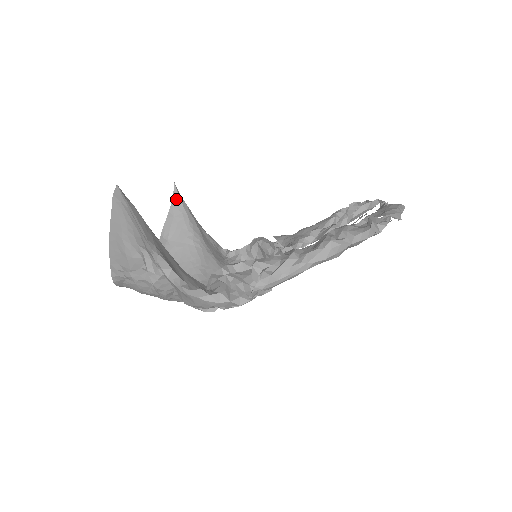
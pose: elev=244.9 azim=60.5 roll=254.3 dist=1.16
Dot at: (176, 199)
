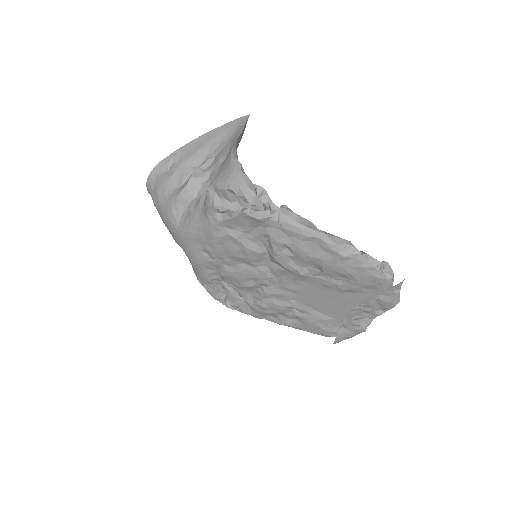
Dot at: occluded
